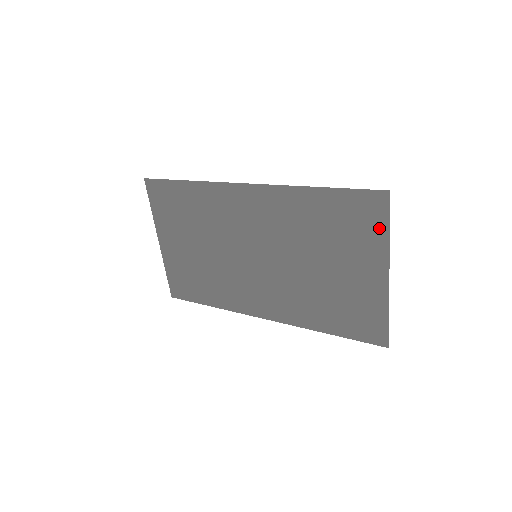
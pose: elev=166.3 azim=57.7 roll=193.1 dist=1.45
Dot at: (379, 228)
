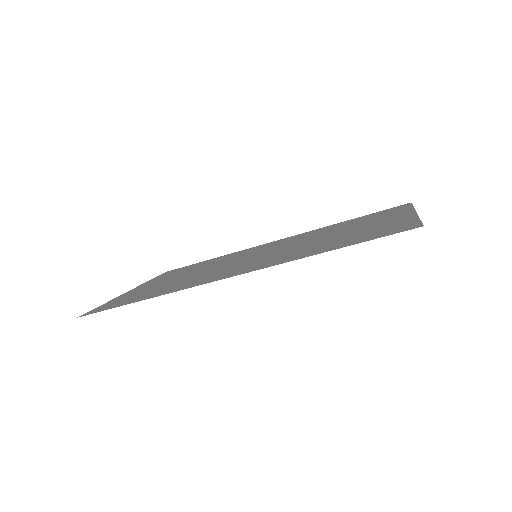
Dot at: (403, 209)
